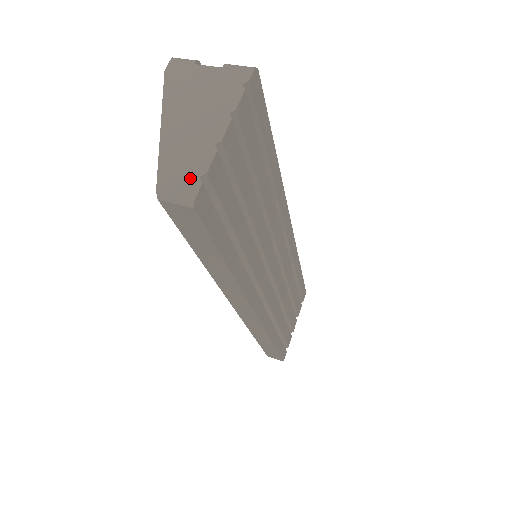
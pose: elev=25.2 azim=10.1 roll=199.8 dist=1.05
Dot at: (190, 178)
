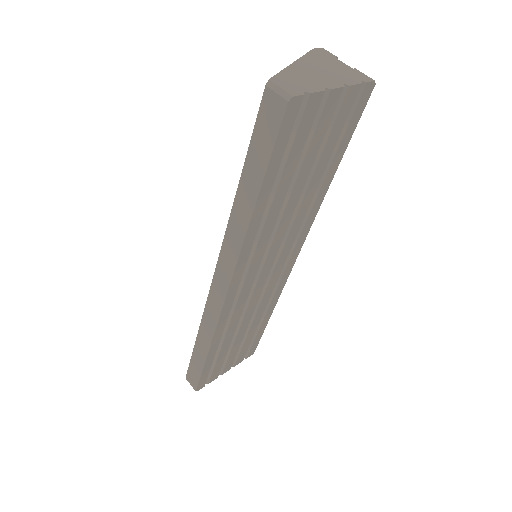
Dot at: (297, 88)
